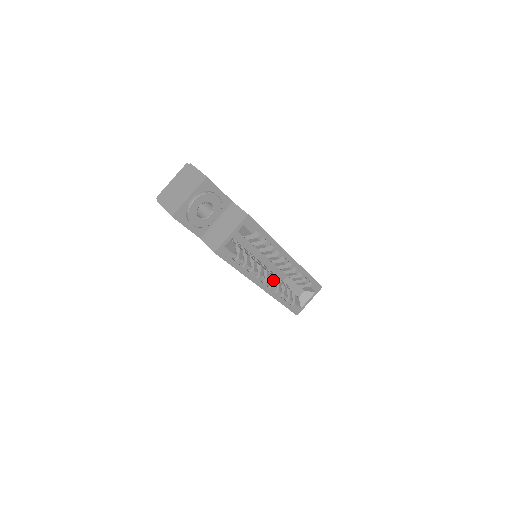
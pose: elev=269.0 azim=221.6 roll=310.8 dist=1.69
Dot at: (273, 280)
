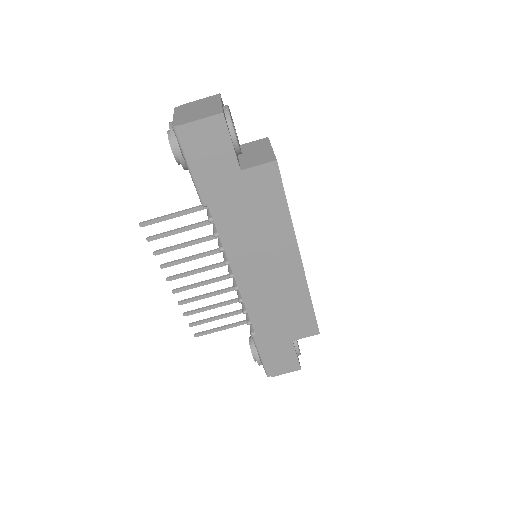
Dot at: occluded
